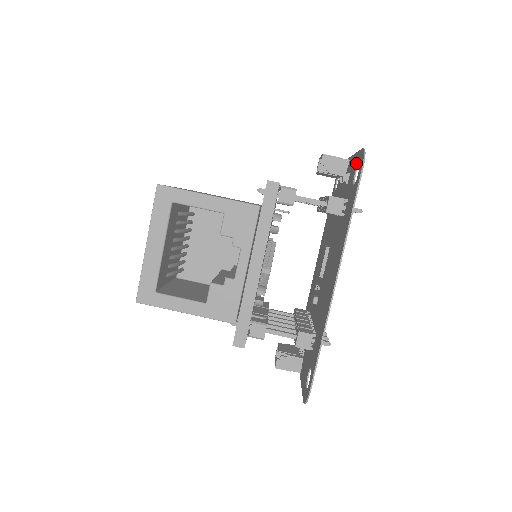
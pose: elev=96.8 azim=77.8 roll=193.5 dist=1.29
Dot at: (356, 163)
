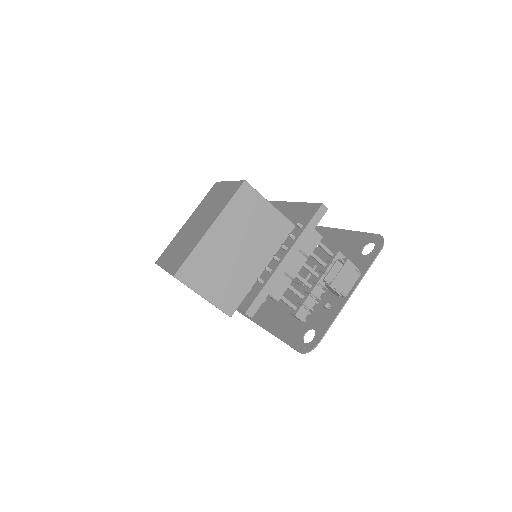
Dot at: (320, 329)
